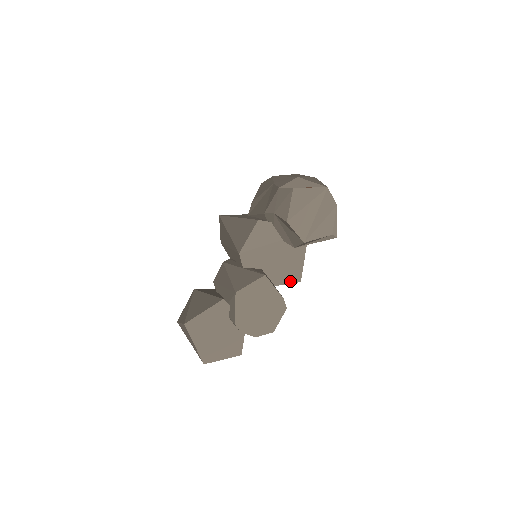
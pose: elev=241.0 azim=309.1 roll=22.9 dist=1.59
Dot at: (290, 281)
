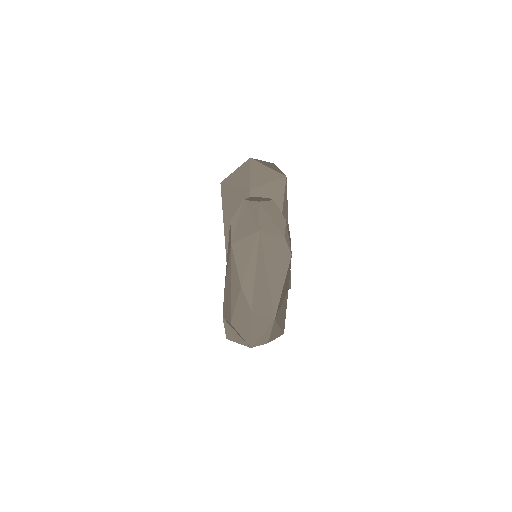
Dot at: occluded
